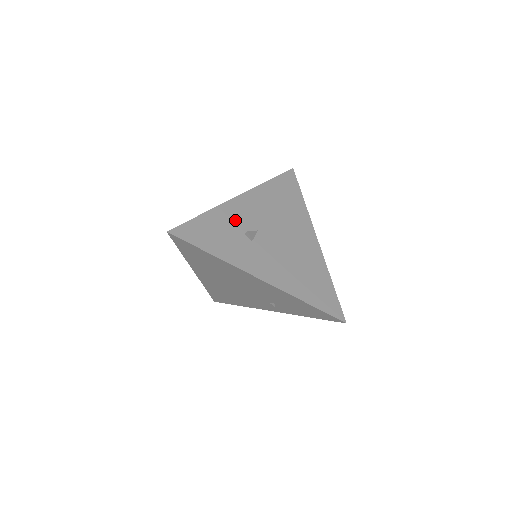
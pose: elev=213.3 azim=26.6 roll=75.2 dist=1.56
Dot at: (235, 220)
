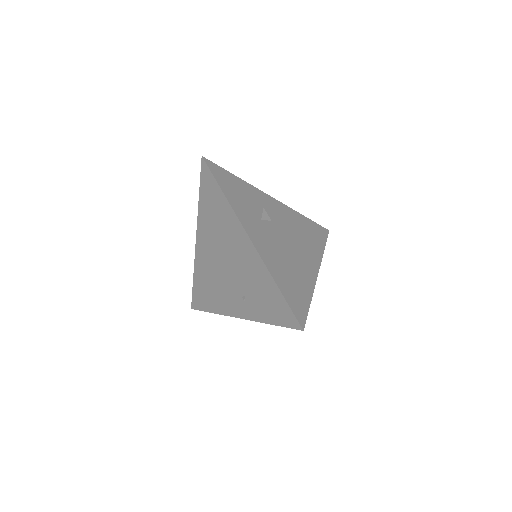
Dot at: (258, 201)
